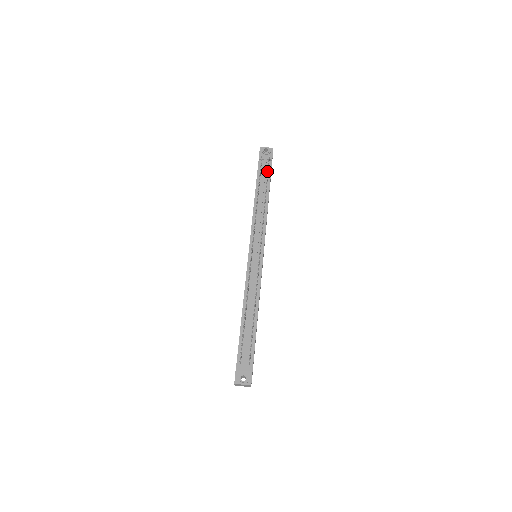
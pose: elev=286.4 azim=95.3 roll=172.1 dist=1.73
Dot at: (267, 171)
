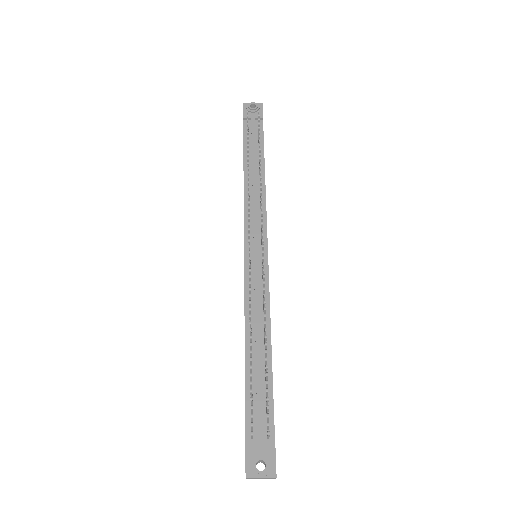
Dot at: (258, 130)
